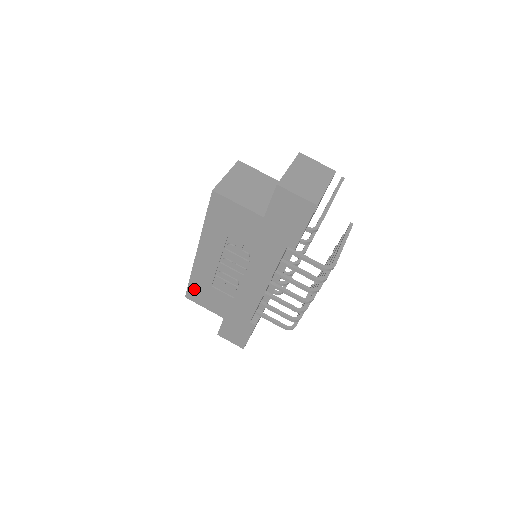
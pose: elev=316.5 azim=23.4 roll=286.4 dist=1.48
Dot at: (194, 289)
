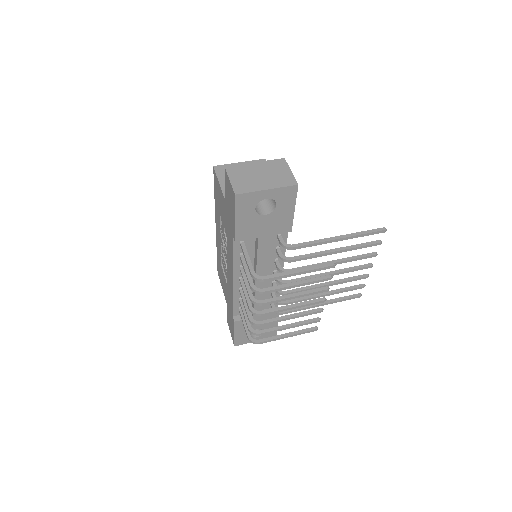
Dot at: occluded
